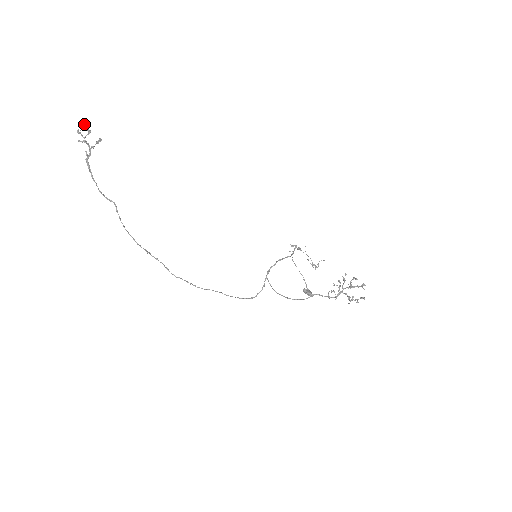
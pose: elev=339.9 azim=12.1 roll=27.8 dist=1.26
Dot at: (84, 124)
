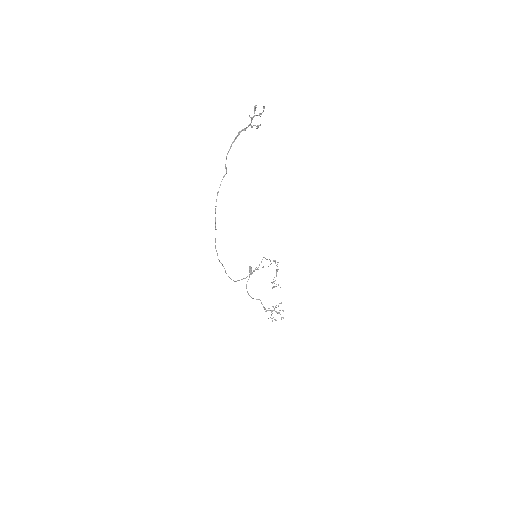
Dot at: (264, 108)
